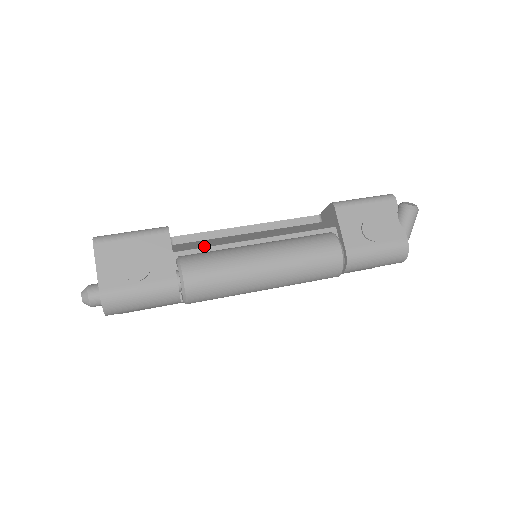
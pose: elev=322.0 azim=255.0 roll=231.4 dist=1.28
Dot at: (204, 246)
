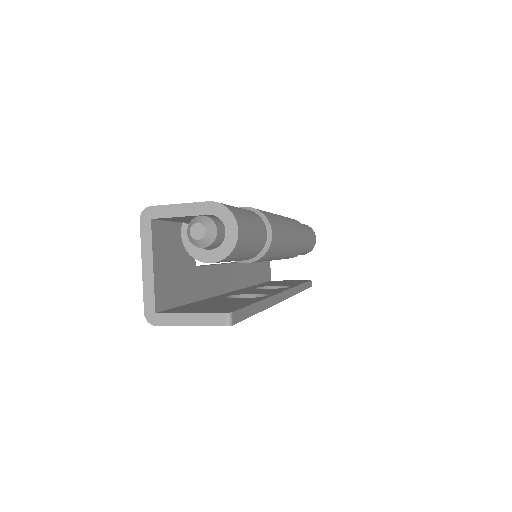
Dot at: (213, 293)
